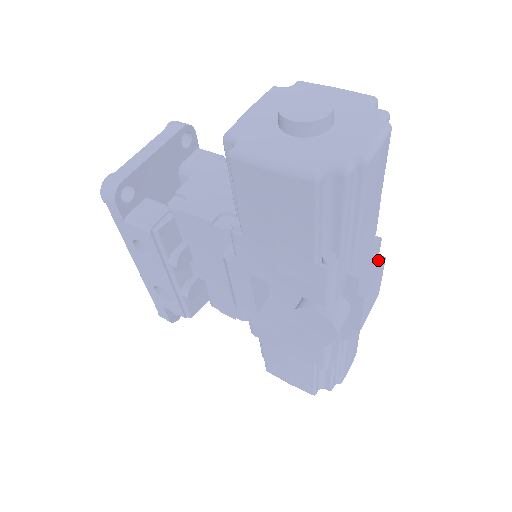
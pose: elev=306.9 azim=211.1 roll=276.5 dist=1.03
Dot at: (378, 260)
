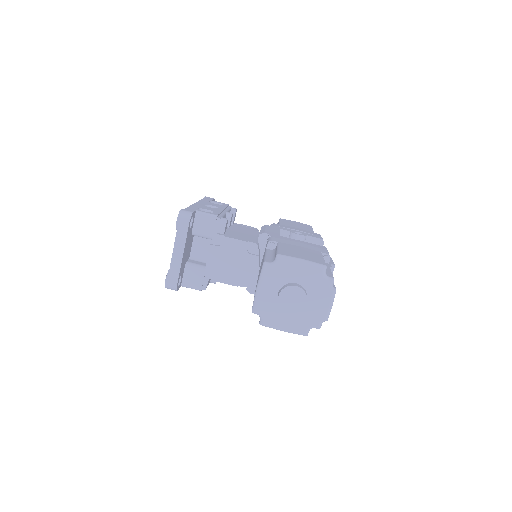
Dot at: (331, 271)
